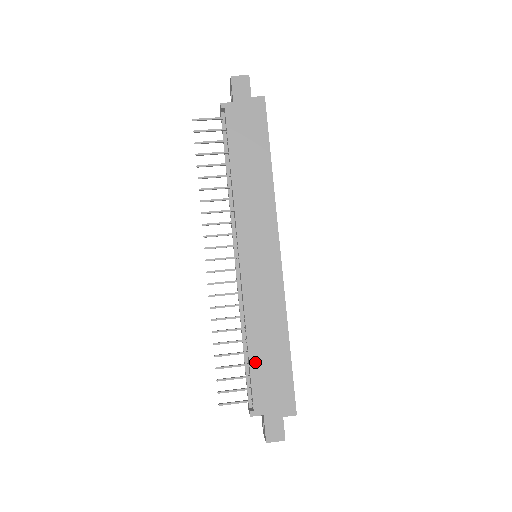
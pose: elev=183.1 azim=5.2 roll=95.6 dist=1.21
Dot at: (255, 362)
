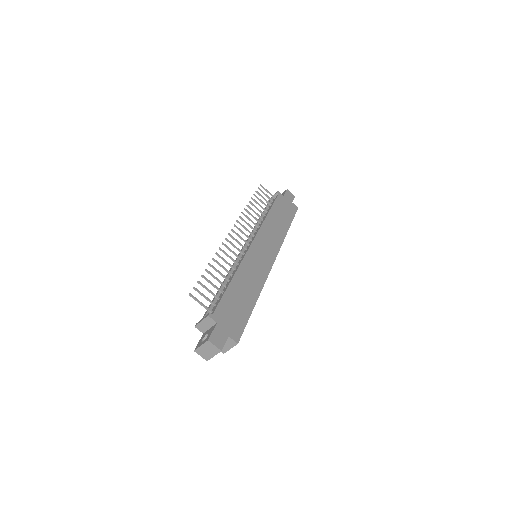
Dot at: (230, 292)
